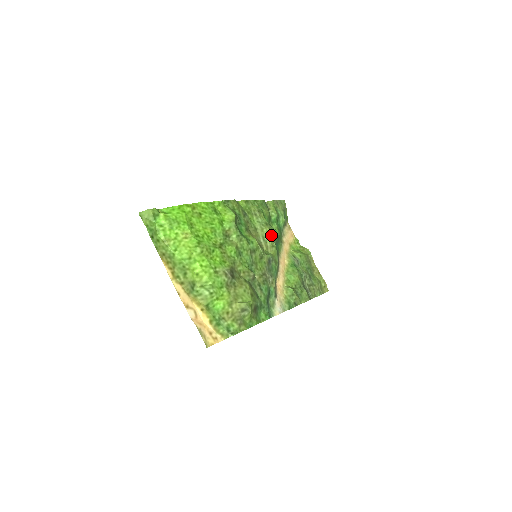
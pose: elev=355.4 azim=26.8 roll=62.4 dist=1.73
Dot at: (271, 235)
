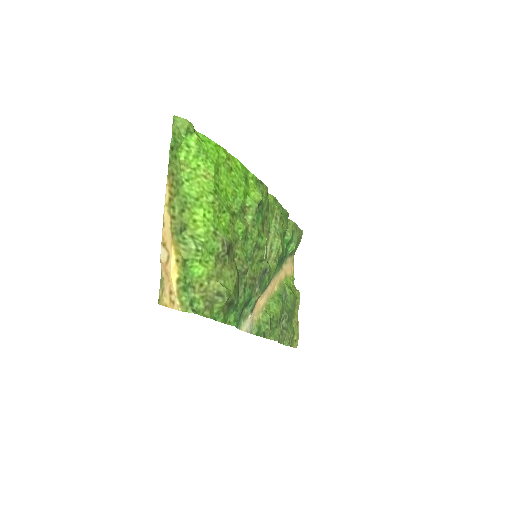
Dot at: (280, 248)
